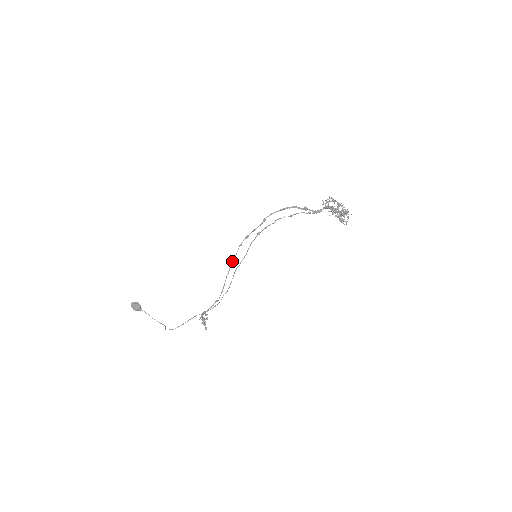
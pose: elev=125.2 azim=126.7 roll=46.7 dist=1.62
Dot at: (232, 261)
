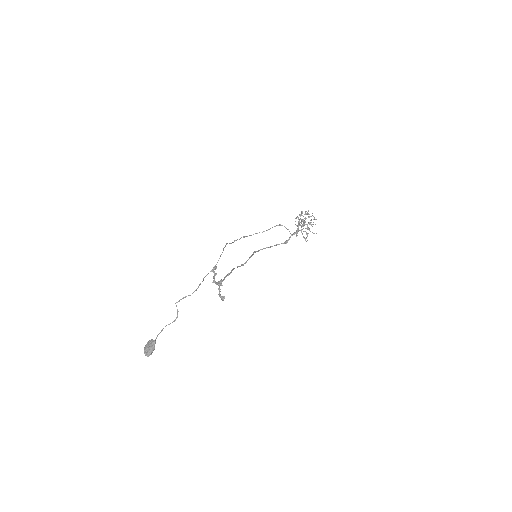
Dot at: (237, 267)
